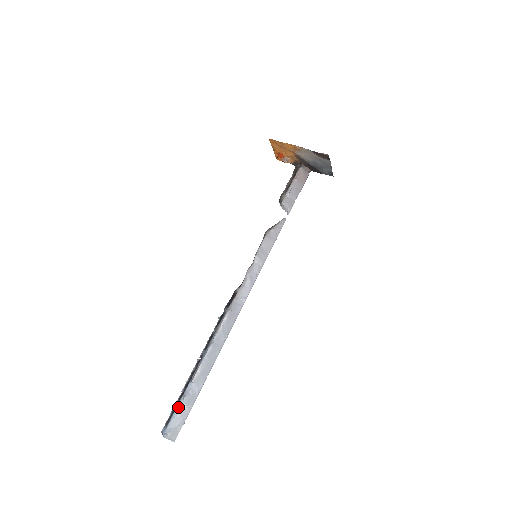
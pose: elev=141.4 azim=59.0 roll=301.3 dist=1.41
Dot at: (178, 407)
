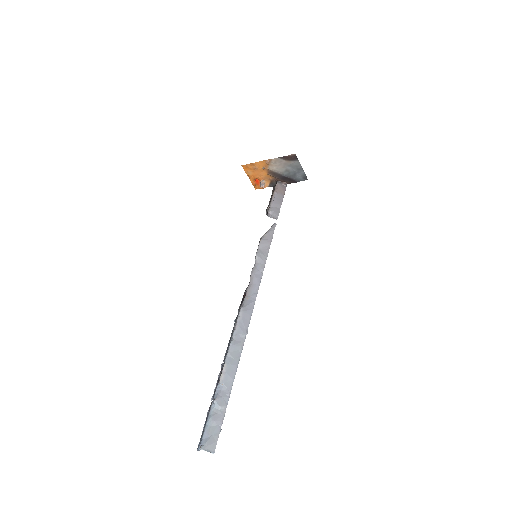
Dot at: (210, 414)
